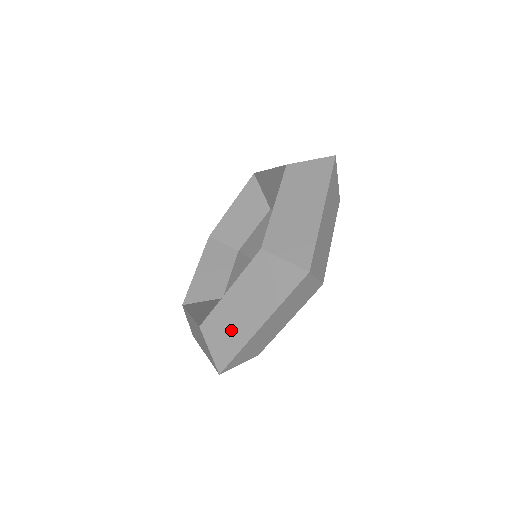
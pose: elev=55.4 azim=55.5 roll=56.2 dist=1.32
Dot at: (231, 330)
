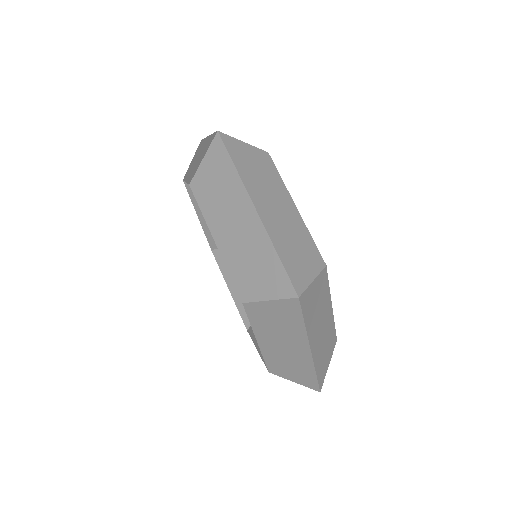
Dot at: (201, 155)
